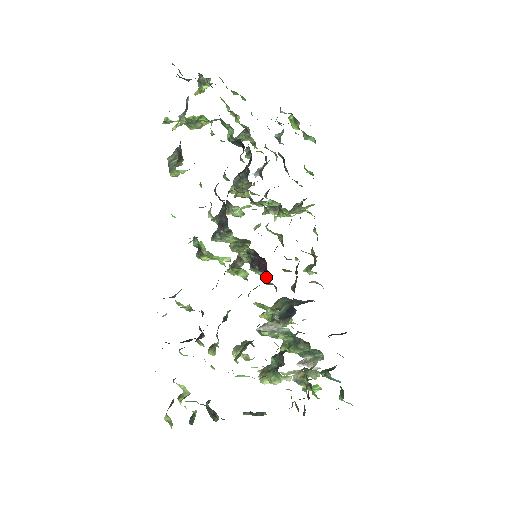
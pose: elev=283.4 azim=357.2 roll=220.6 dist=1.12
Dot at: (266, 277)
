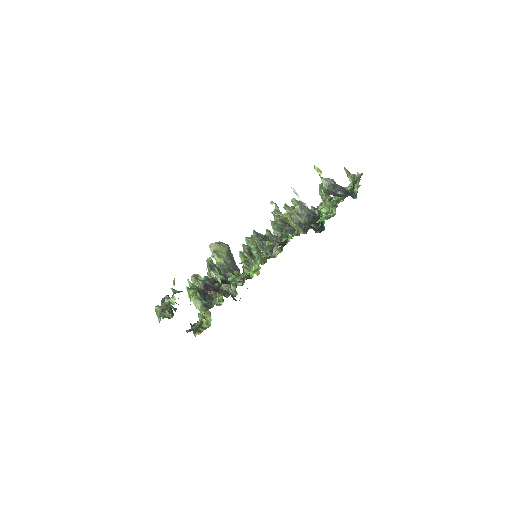
Dot at: occluded
